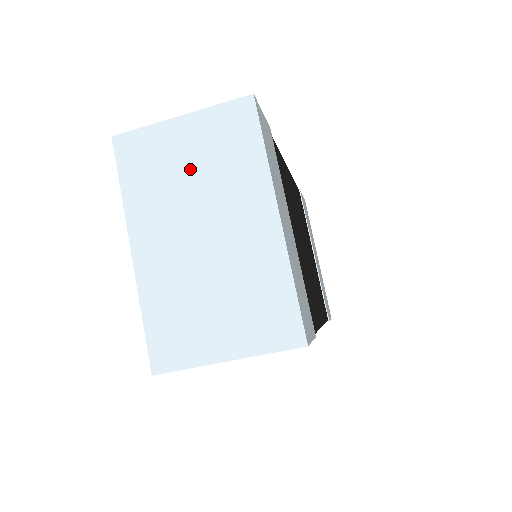
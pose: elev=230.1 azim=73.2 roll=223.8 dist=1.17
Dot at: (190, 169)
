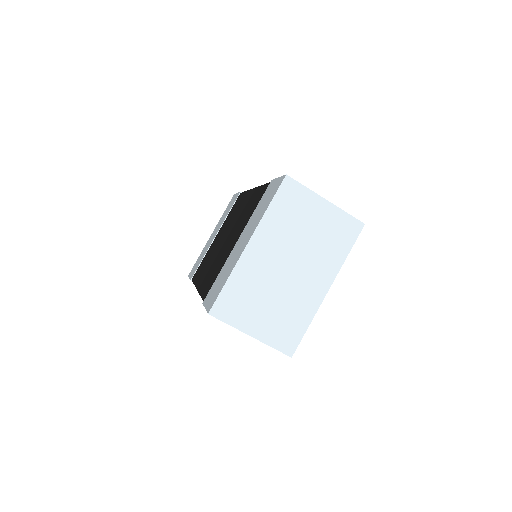
Dot at: (309, 231)
